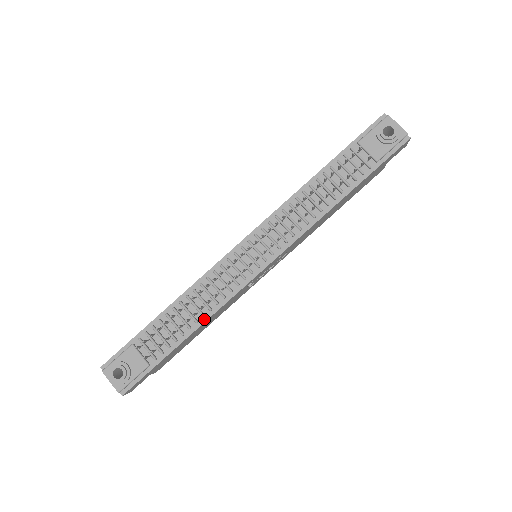
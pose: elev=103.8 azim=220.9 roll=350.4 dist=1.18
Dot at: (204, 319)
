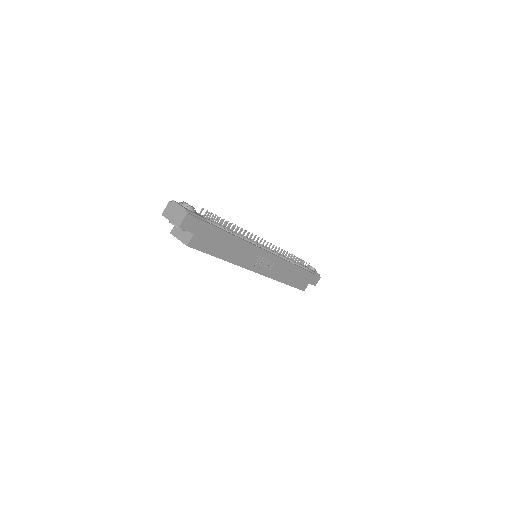
Dot at: (239, 237)
